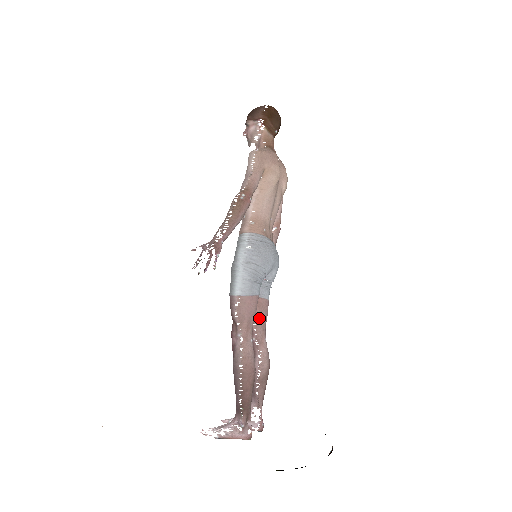
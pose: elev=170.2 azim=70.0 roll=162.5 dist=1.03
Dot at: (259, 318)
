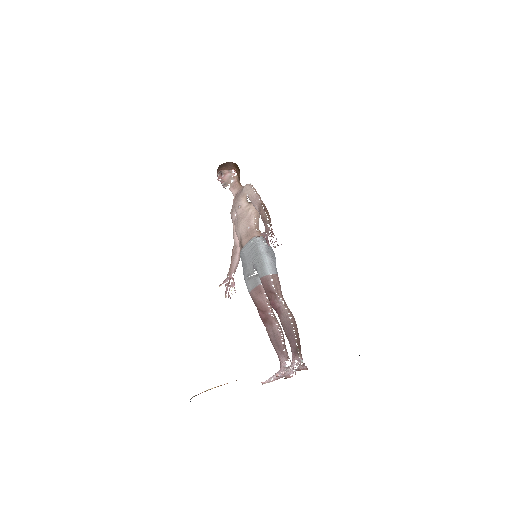
Dot at: occluded
